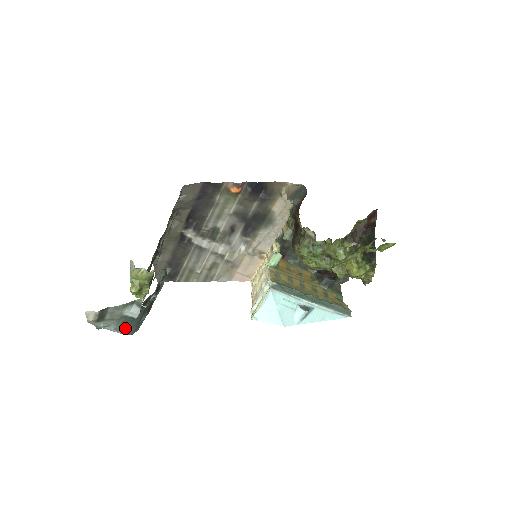
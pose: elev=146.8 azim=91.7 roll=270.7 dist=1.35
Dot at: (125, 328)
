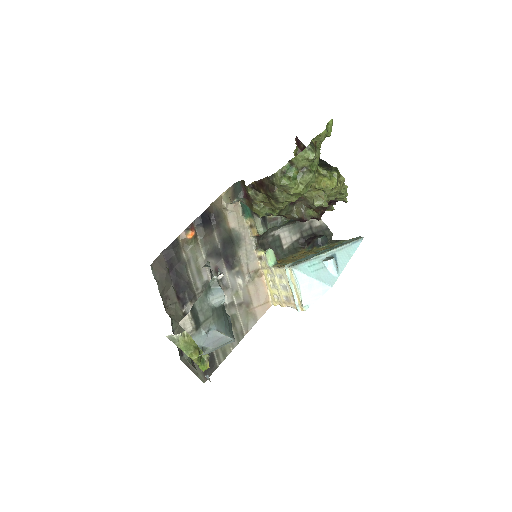
Dot at: (224, 327)
